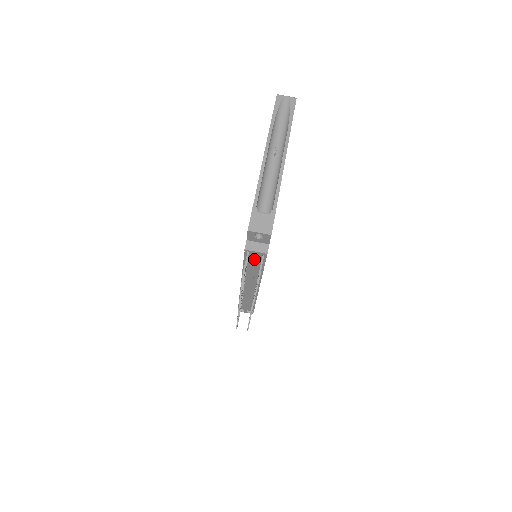
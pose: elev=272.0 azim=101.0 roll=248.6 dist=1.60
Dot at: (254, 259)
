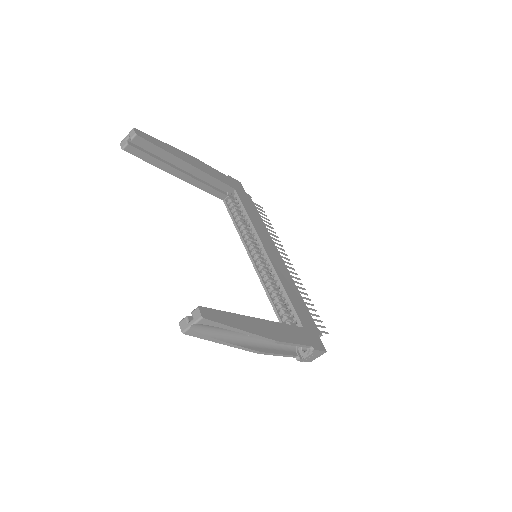
Dot at: occluded
